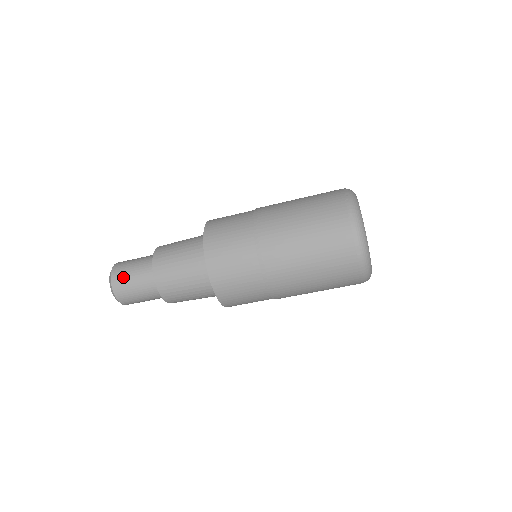
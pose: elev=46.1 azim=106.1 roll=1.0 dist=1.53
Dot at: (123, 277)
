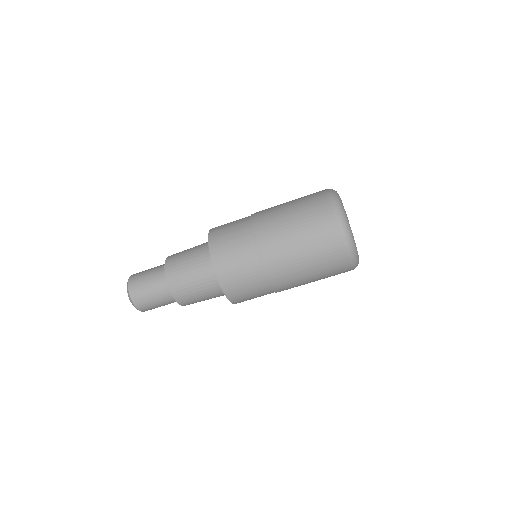
Dot at: (139, 286)
